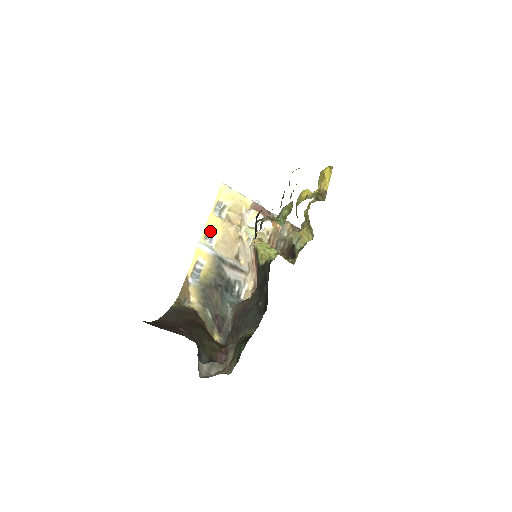
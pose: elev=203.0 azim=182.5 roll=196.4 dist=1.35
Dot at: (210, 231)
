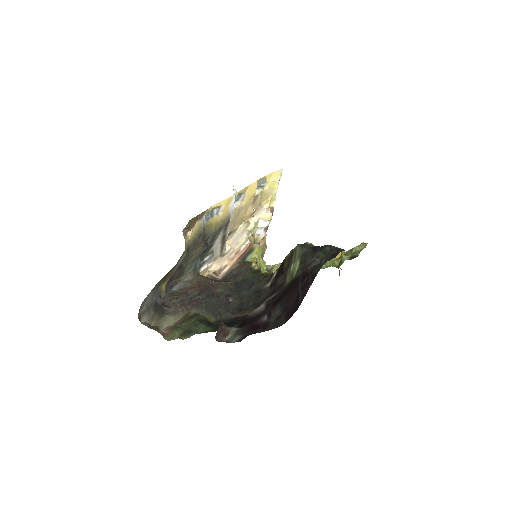
Dot at: (244, 193)
